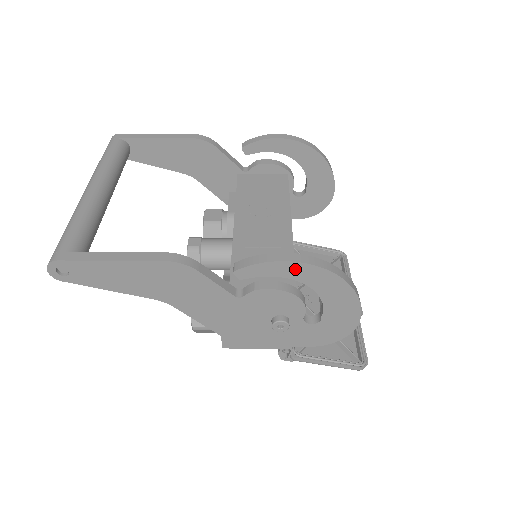
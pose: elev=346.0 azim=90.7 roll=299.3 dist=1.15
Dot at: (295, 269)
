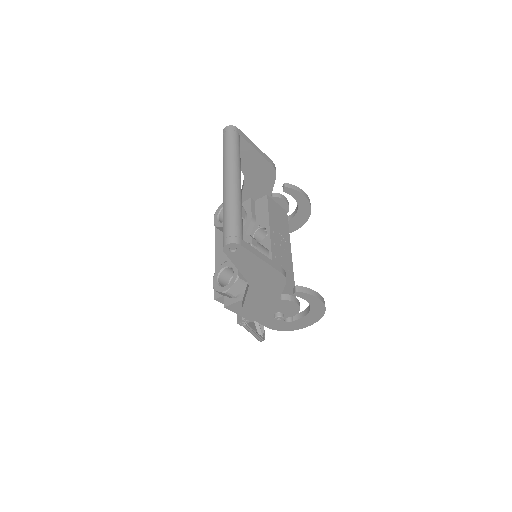
Dot at: (317, 303)
